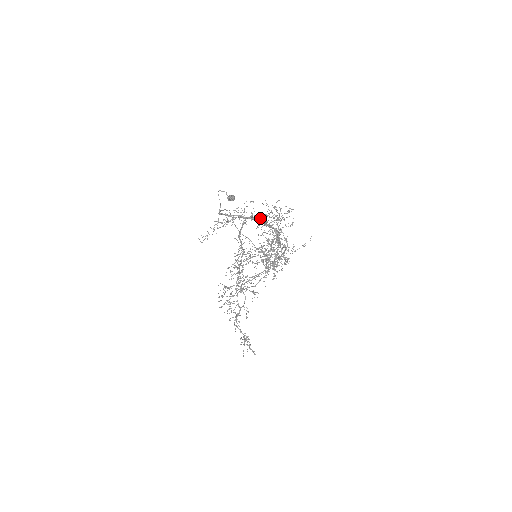
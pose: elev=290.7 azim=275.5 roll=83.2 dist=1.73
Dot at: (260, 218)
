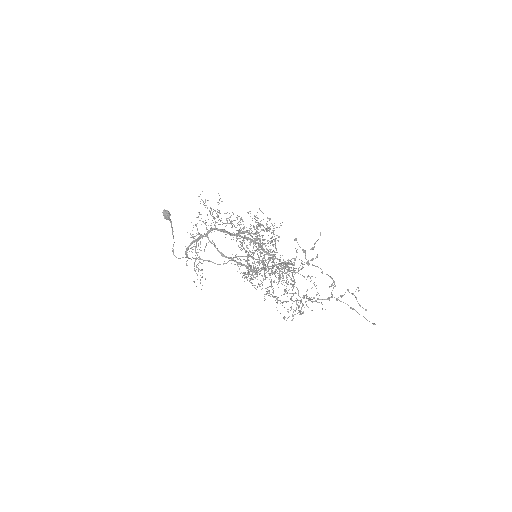
Dot at: occluded
